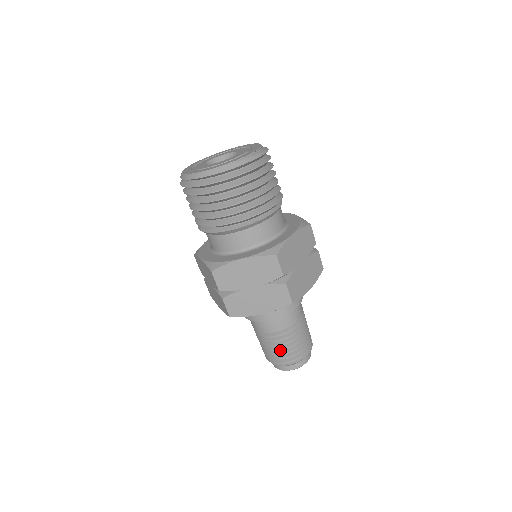
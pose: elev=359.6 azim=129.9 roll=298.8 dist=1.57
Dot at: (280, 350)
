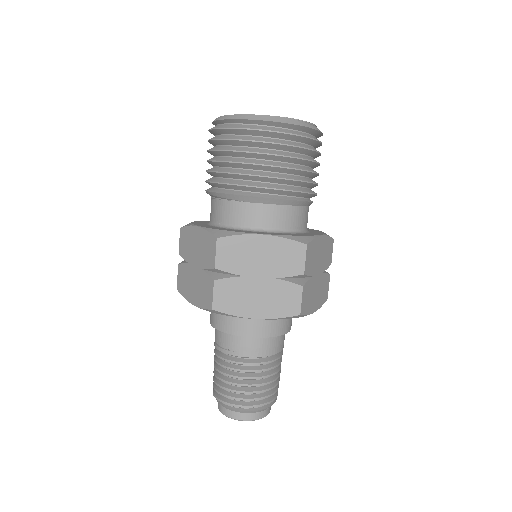
Dot at: (245, 385)
